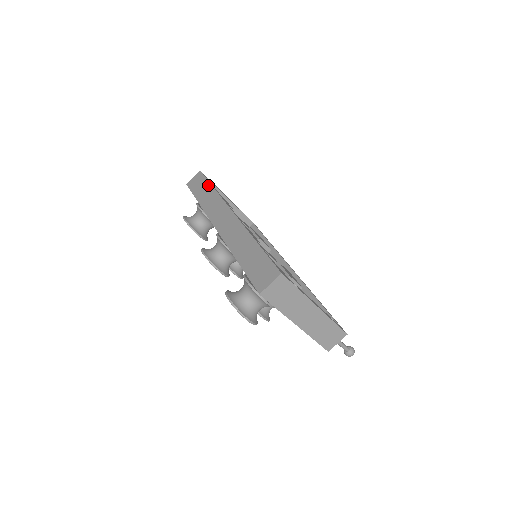
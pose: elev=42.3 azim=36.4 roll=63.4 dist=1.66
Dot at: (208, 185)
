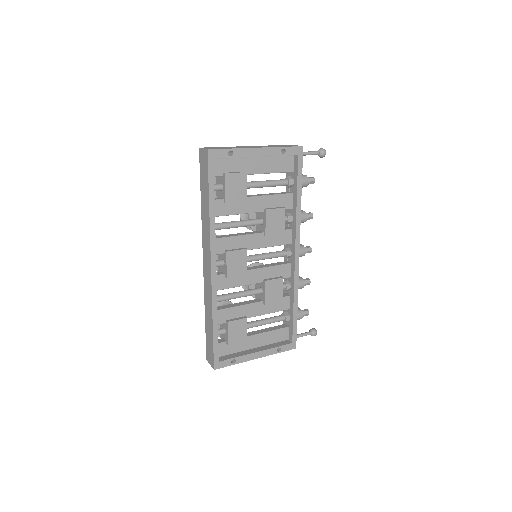
Dot at: (207, 195)
